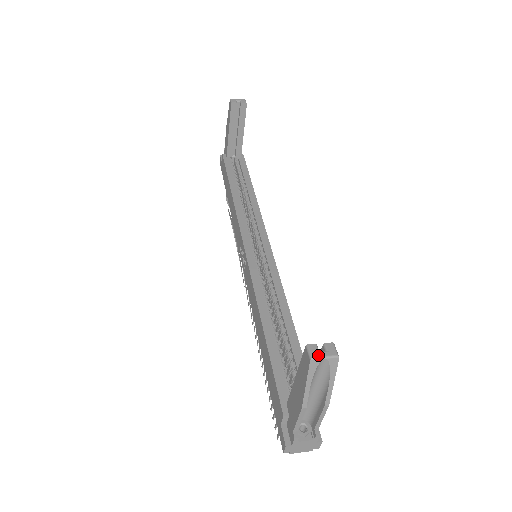
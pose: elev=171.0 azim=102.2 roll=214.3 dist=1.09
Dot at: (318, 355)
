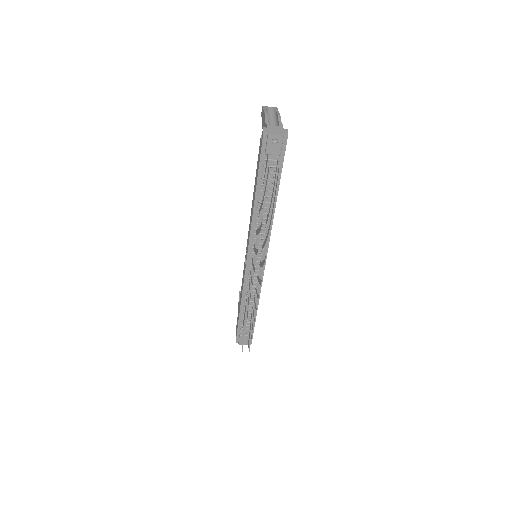
Dot at: occluded
